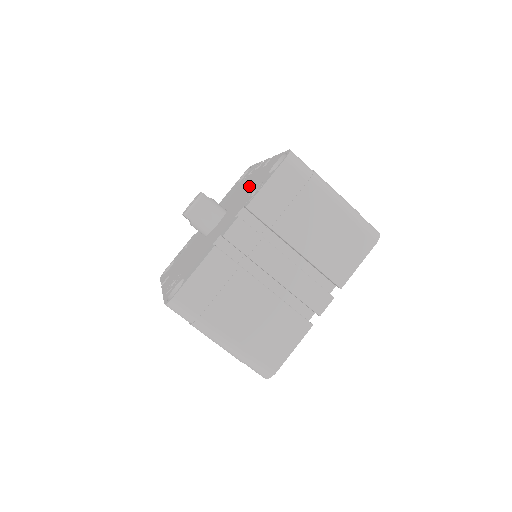
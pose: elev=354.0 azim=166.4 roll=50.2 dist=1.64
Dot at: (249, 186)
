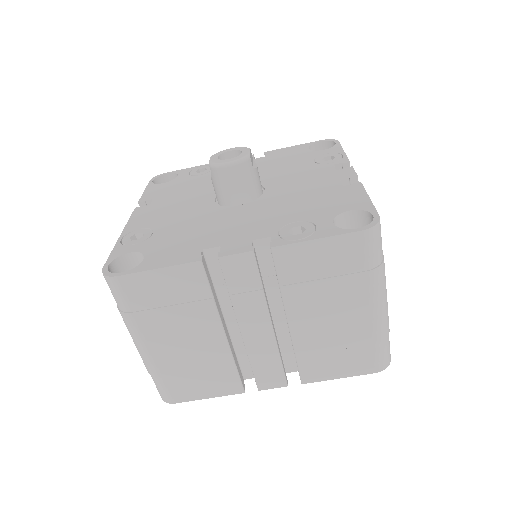
Dot at: (305, 195)
